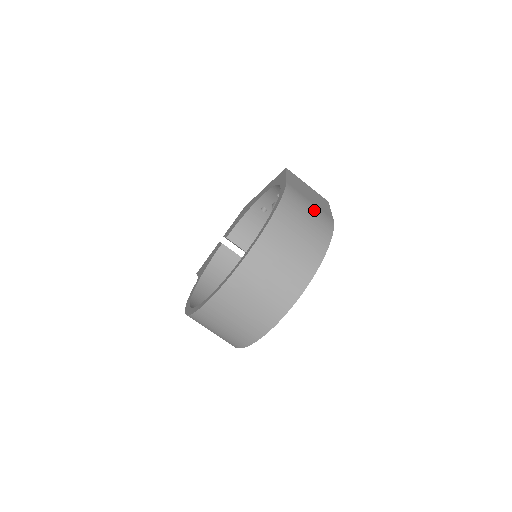
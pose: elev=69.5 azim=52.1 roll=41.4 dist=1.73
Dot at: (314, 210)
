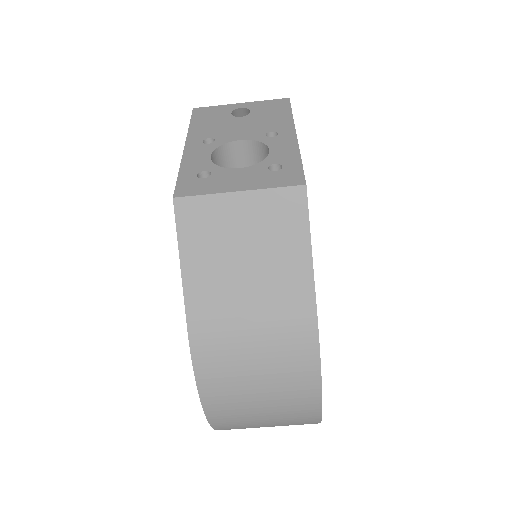
Dot at: (265, 346)
